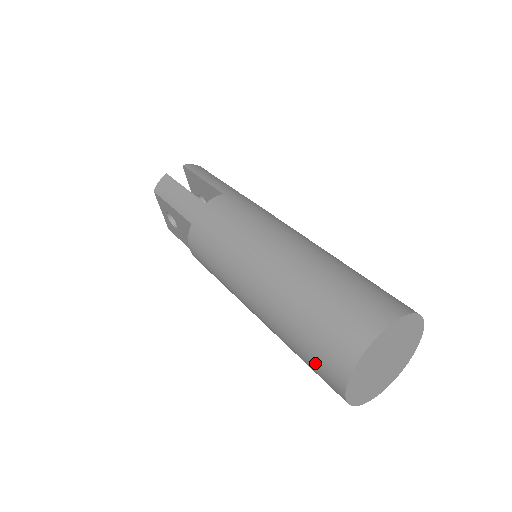
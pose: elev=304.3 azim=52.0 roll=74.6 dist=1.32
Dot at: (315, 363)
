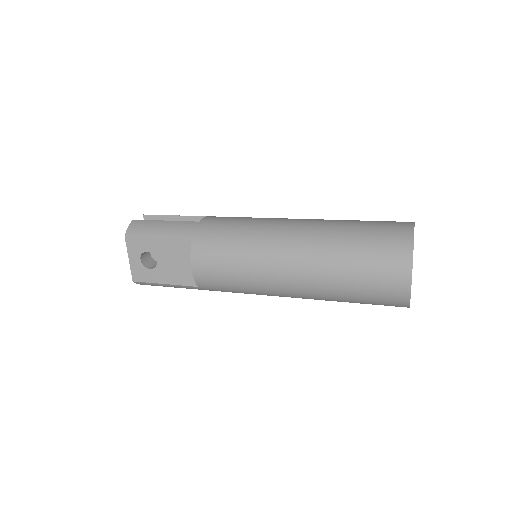
Dot at: (376, 274)
